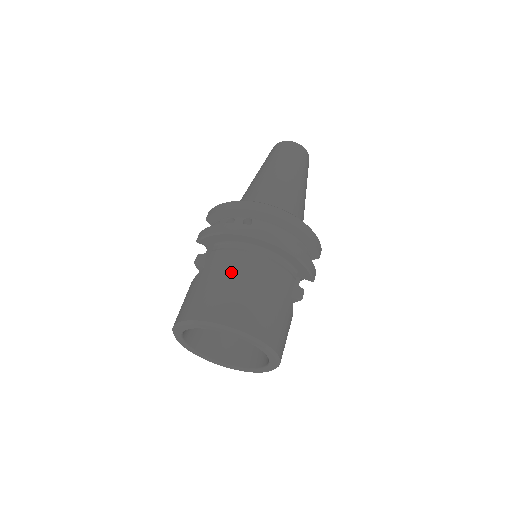
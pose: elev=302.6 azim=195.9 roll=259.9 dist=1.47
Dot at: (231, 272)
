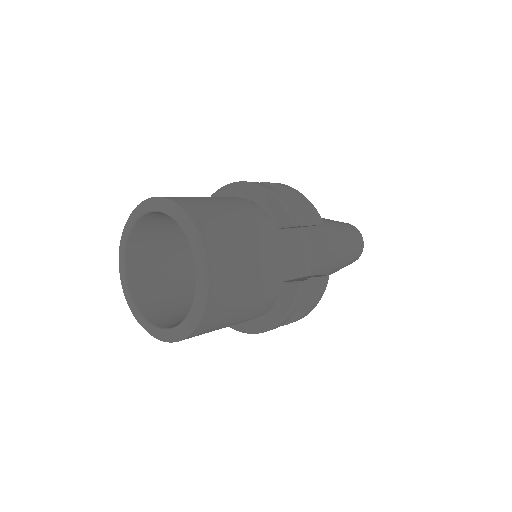
Dot at: occluded
